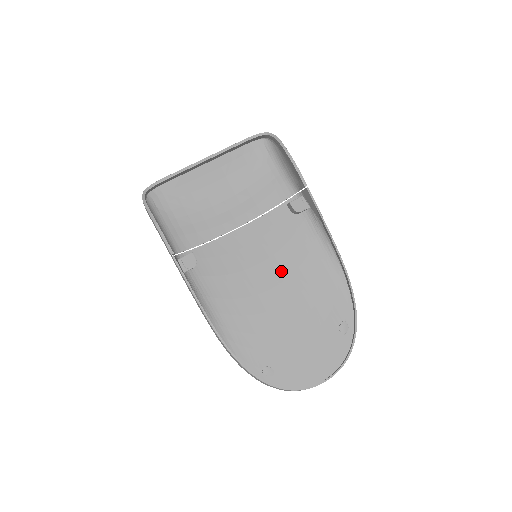
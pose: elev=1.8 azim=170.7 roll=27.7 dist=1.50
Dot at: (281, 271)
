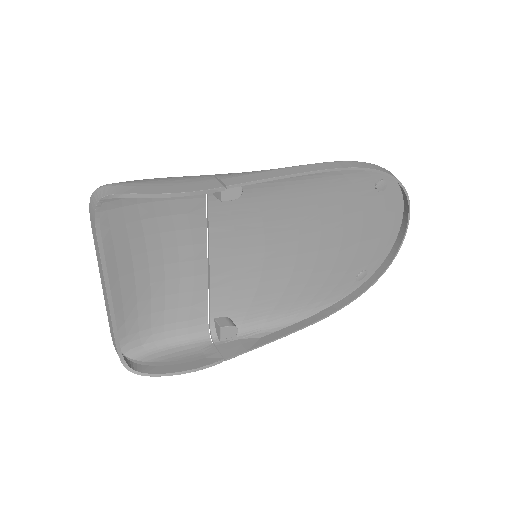
Dot at: (287, 233)
